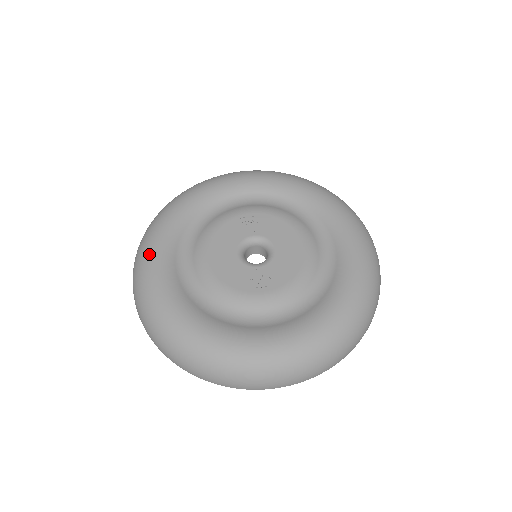
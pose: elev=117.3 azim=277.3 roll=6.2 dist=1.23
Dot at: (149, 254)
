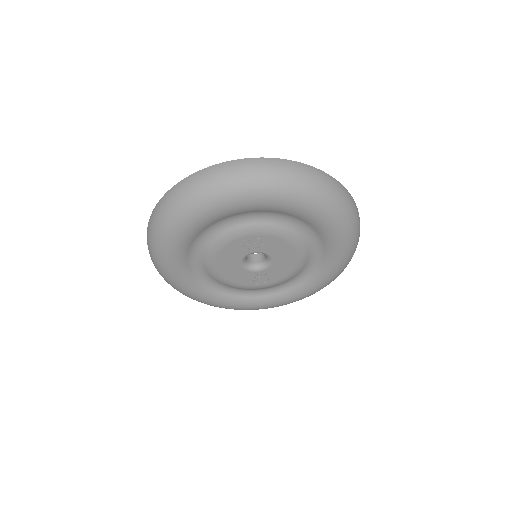
Dot at: (166, 268)
